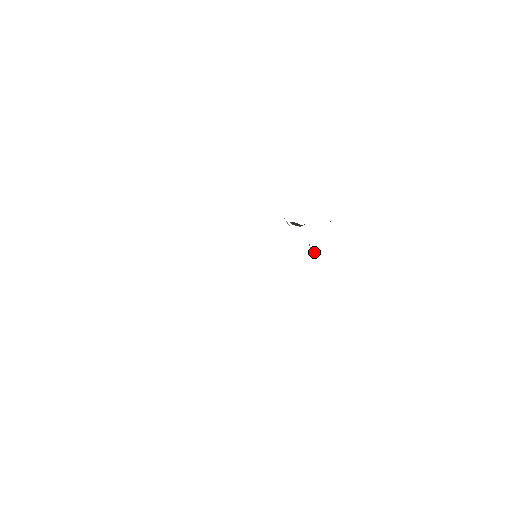
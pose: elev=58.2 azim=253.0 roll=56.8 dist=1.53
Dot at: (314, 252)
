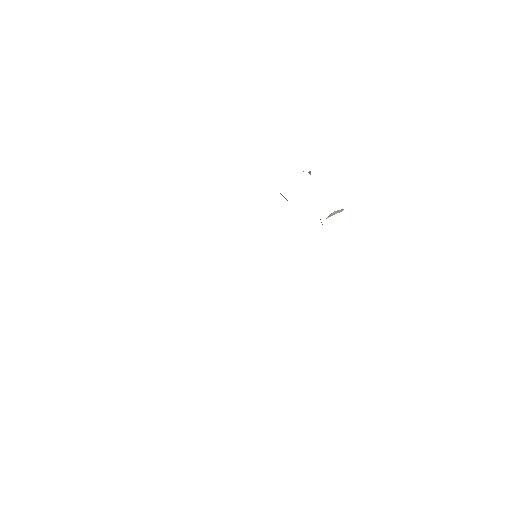
Dot at: (332, 215)
